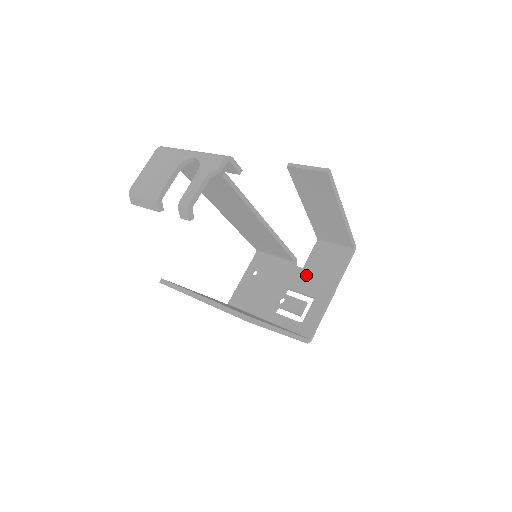
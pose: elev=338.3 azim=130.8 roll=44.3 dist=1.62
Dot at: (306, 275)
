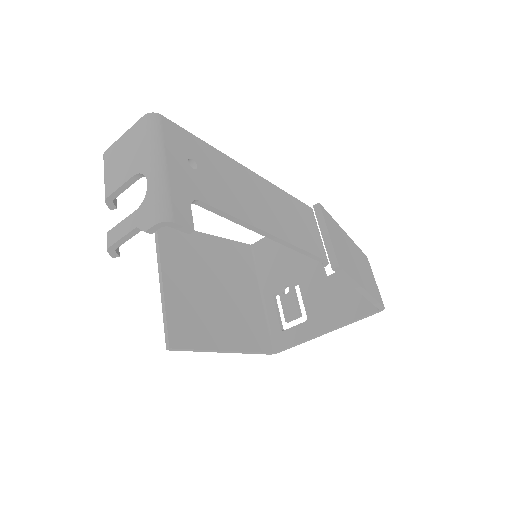
Dot at: (321, 288)
